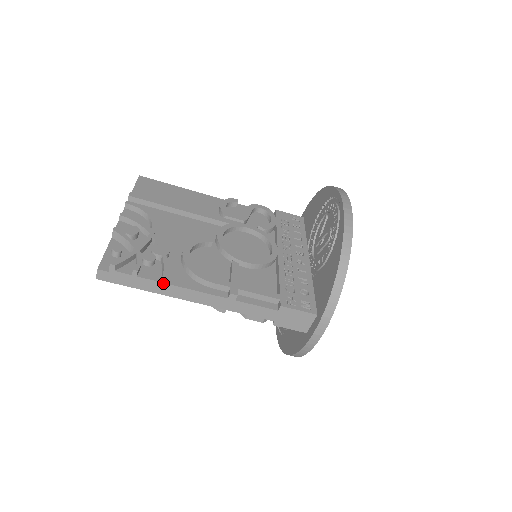
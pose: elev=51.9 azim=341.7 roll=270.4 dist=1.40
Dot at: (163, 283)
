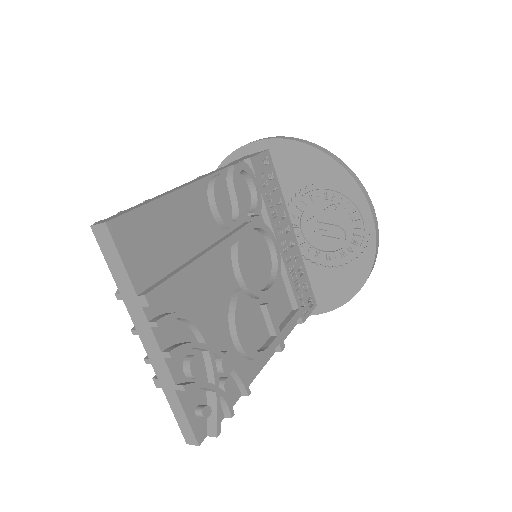
Dot at: (242, 394)
